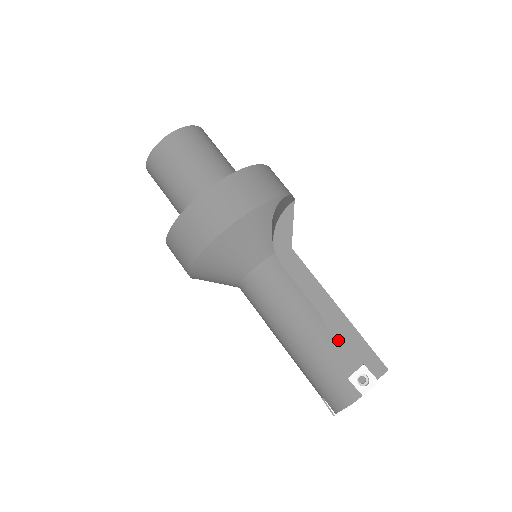
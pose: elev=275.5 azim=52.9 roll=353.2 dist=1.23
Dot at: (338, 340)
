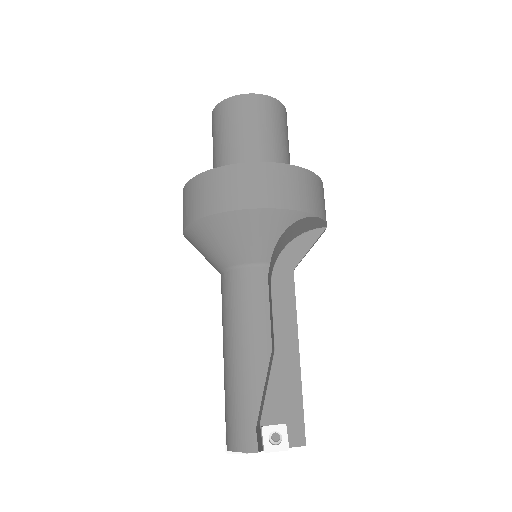
Dot at: (278, 384)
